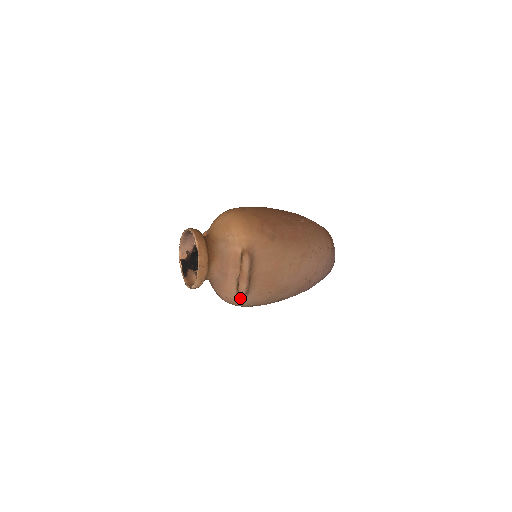
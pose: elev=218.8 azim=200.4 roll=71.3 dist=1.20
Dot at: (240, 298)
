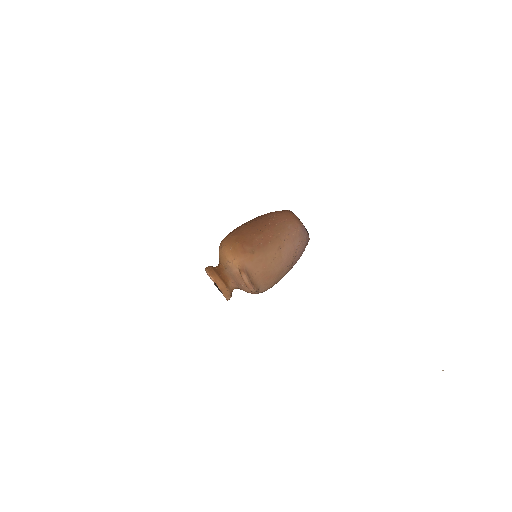
Dot at: (257, 292)
